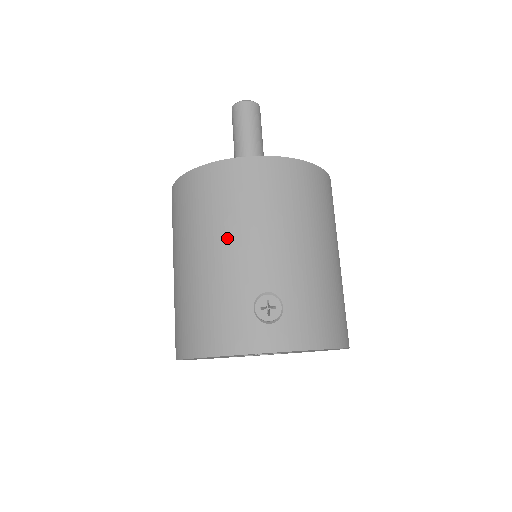
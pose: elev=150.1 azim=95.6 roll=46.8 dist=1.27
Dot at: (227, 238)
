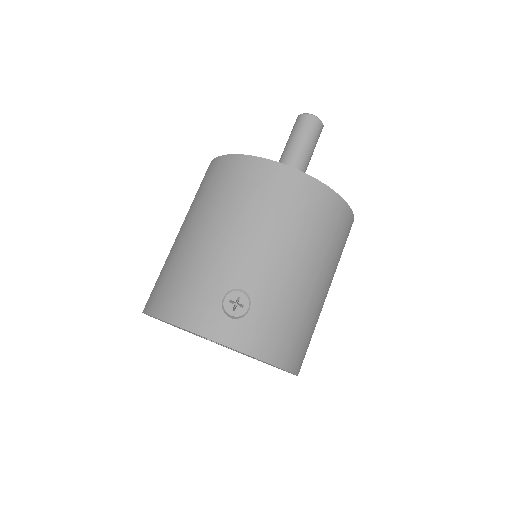
Dot at: (231, 227)
